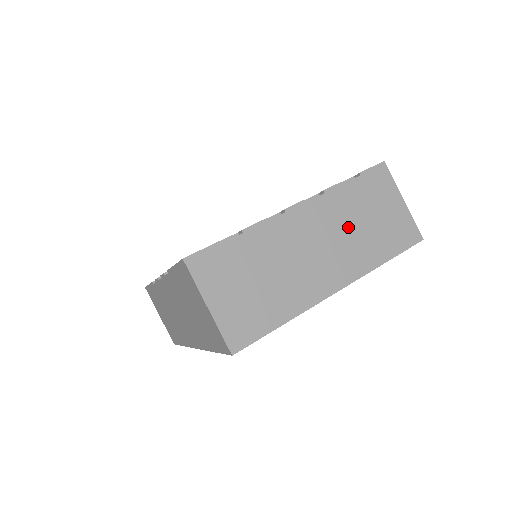
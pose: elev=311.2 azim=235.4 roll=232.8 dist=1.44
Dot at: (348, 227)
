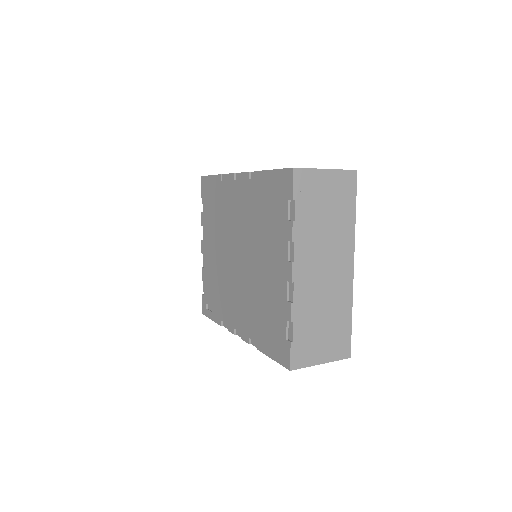
Dot at: (323, 234)
